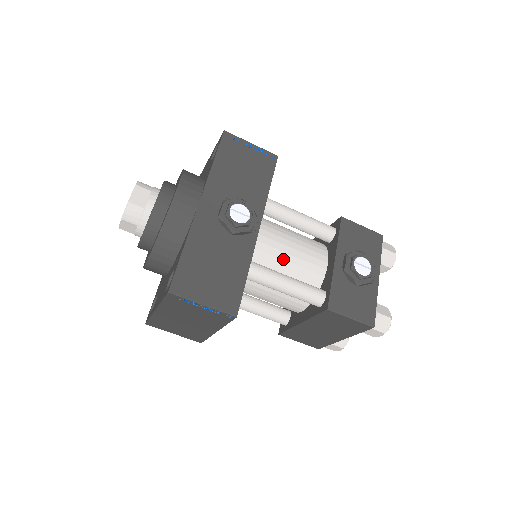
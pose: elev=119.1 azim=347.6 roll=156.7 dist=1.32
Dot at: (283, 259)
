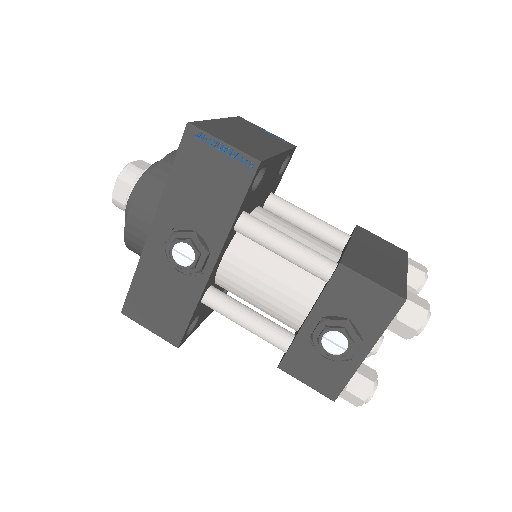
Dot at: (253, 292)
